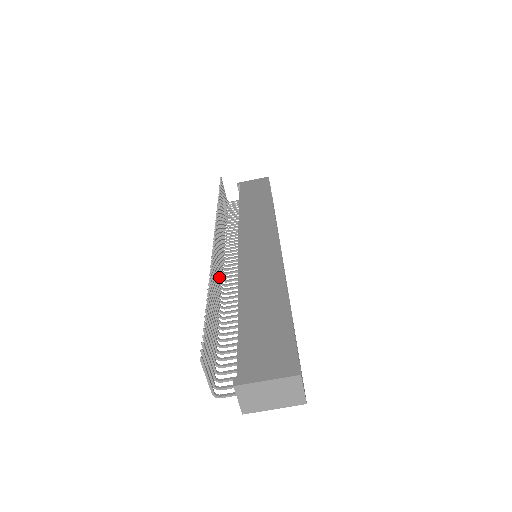
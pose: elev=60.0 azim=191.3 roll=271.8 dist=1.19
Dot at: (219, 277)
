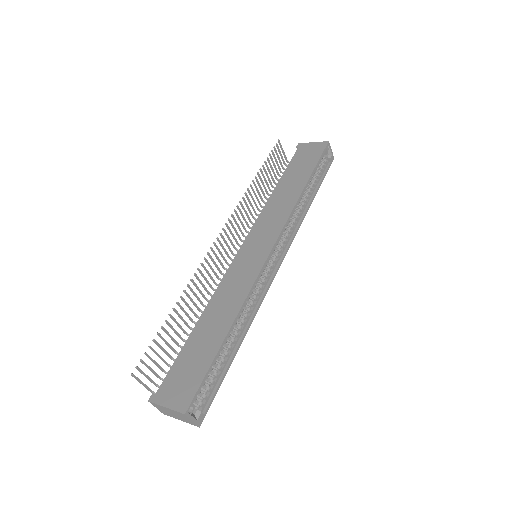
Dot at: (215, 274)
